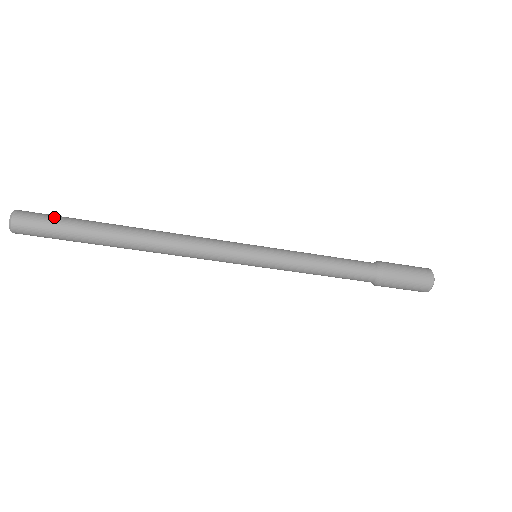
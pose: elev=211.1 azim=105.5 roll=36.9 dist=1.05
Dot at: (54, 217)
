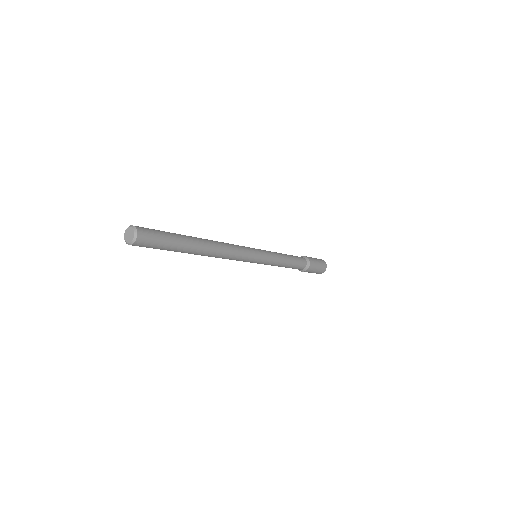
Dot at: (161, 235)
